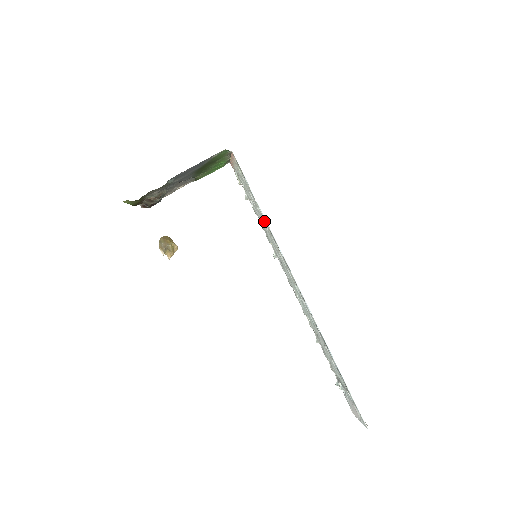
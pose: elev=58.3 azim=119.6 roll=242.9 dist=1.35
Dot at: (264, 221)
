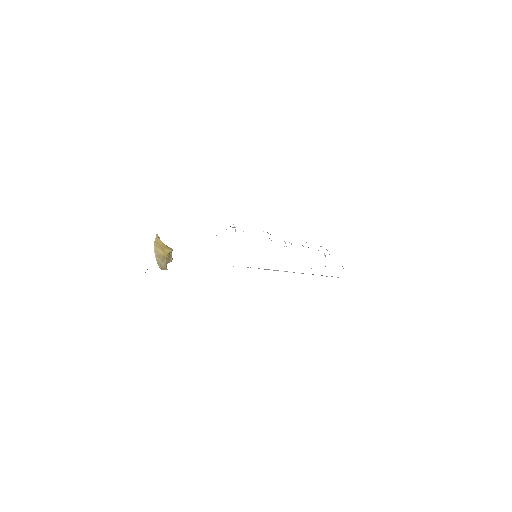
Dot at: occluded
